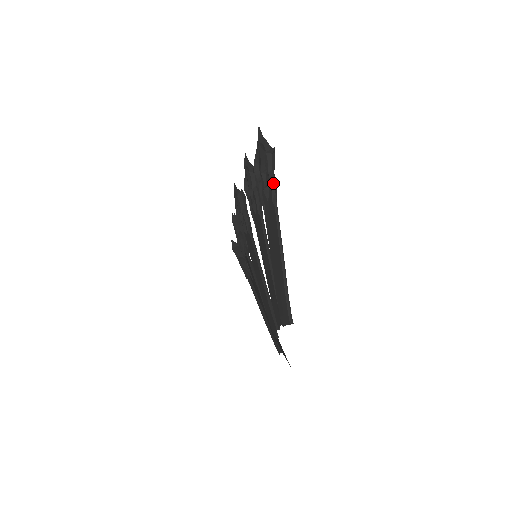
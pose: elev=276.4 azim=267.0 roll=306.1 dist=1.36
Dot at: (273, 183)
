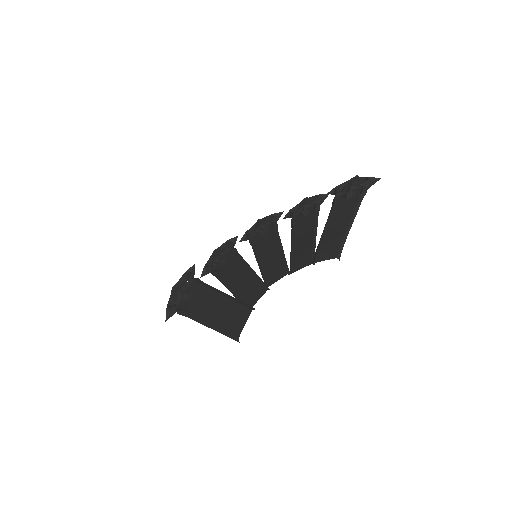
Dot at: (365, 191)
